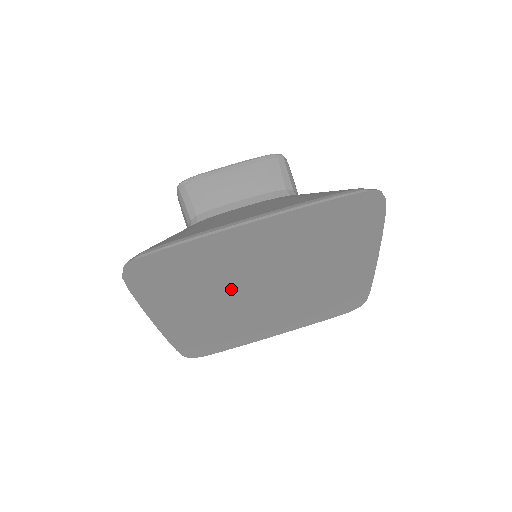
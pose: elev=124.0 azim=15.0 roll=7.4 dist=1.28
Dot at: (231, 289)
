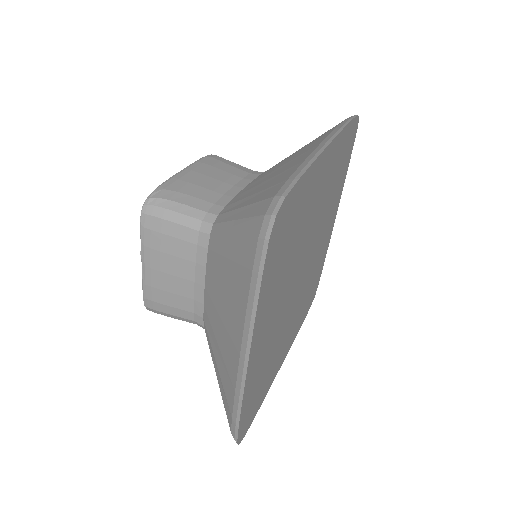
Dot at: (294, 268)
